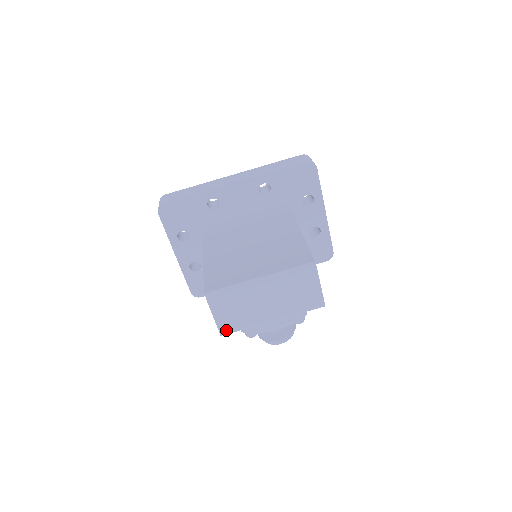
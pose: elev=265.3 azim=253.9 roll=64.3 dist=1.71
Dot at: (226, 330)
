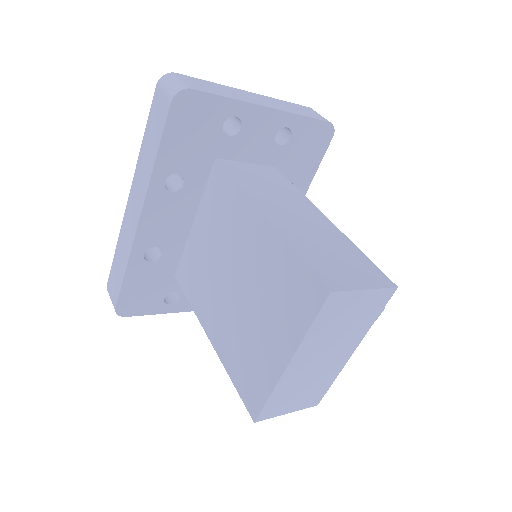
Dot at: (316, 400)
